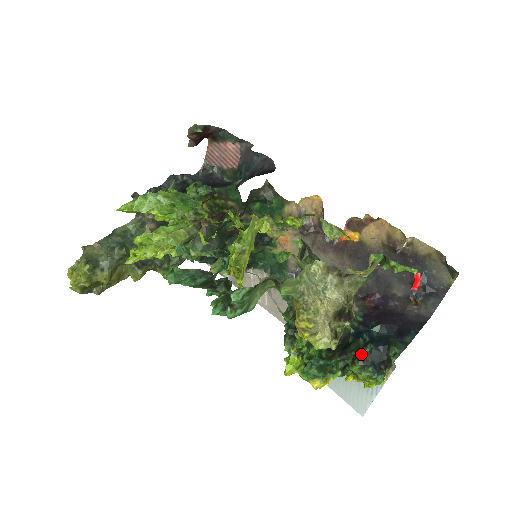
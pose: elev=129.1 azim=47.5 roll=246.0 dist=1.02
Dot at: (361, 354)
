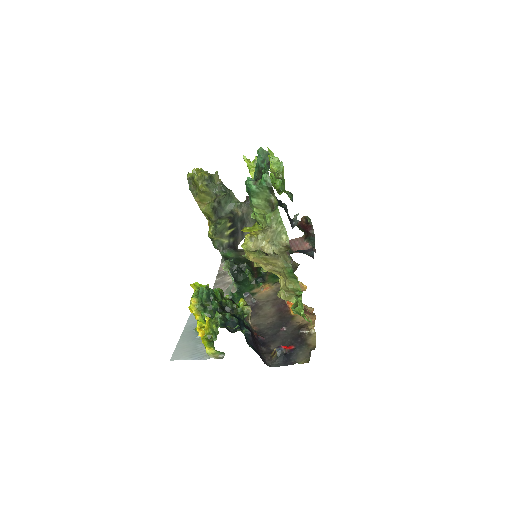
Dot at: occluded
